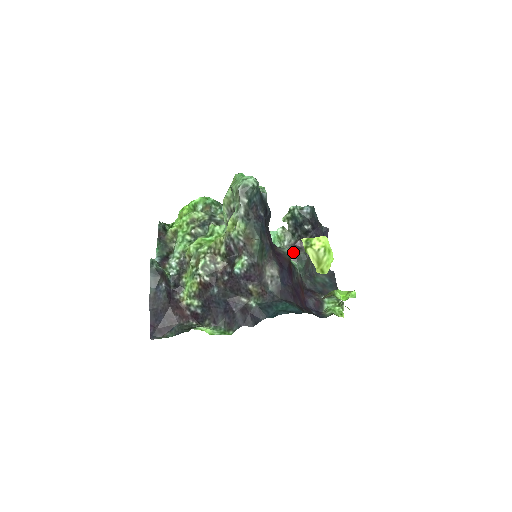
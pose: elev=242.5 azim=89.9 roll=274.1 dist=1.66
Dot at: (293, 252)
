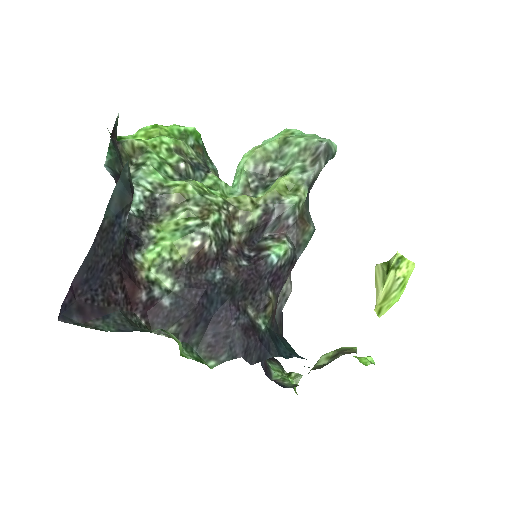
Dot at: occluded
